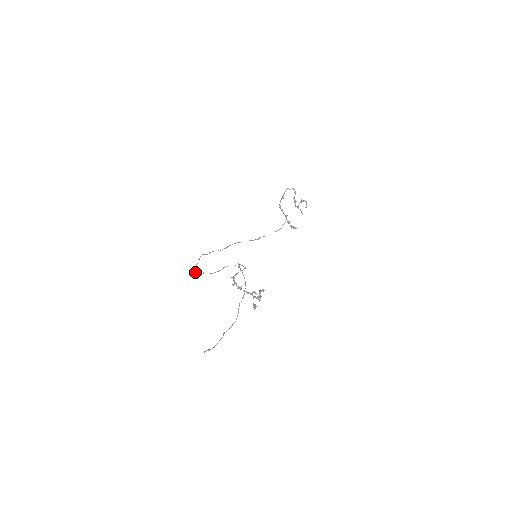
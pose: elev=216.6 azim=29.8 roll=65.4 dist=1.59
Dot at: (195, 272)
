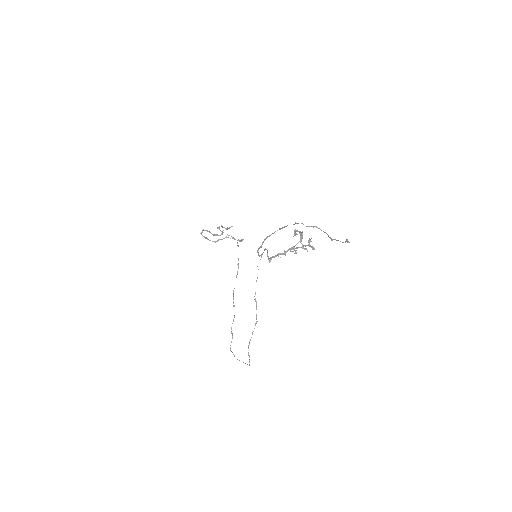
Dot at: occluded
